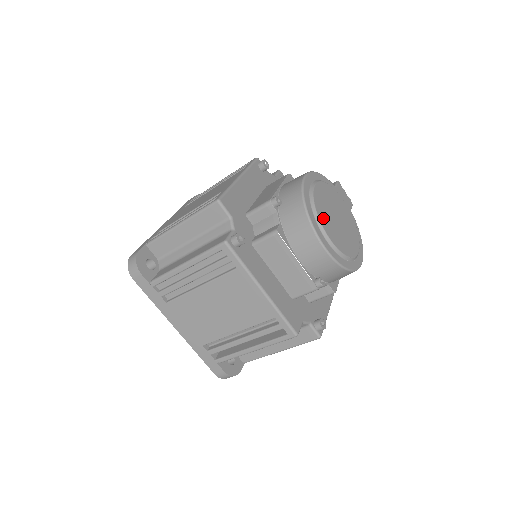
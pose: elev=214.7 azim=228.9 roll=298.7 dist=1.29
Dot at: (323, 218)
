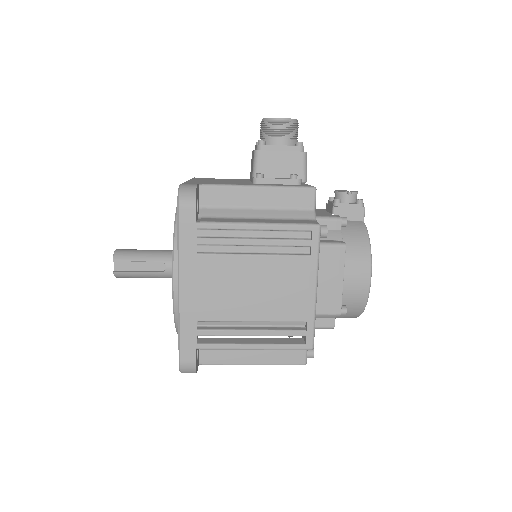
Dot at: occluded
